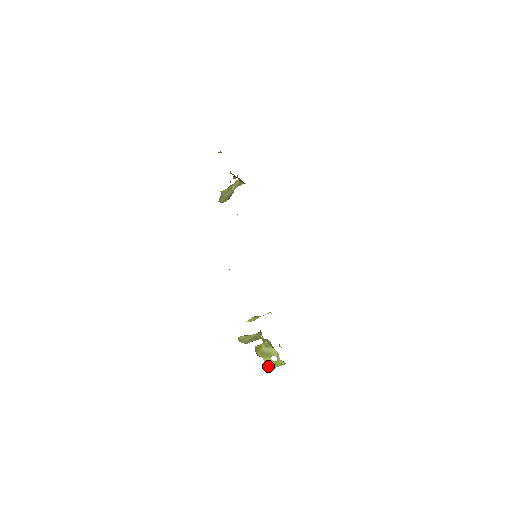
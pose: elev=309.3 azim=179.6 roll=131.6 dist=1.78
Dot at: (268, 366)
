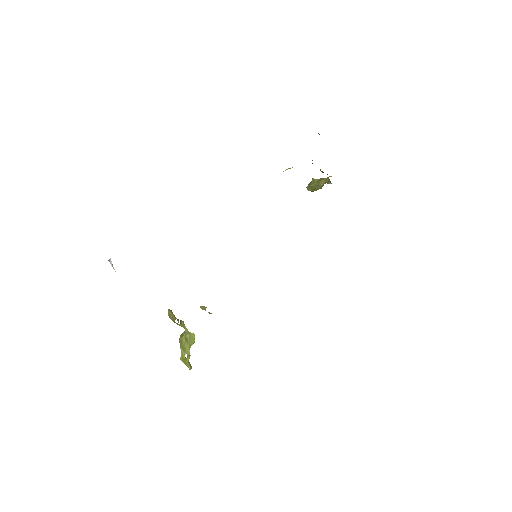
Dot at: (181, 358)
